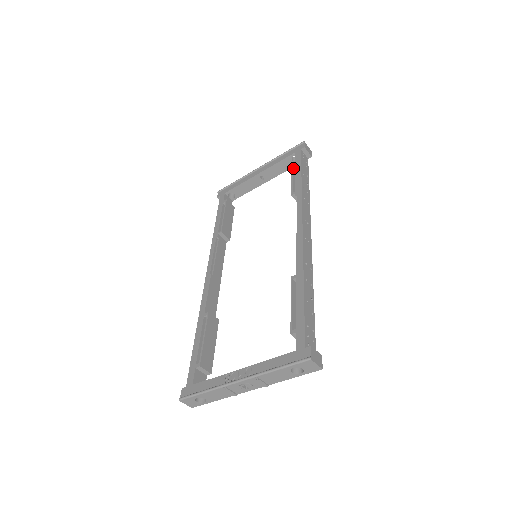
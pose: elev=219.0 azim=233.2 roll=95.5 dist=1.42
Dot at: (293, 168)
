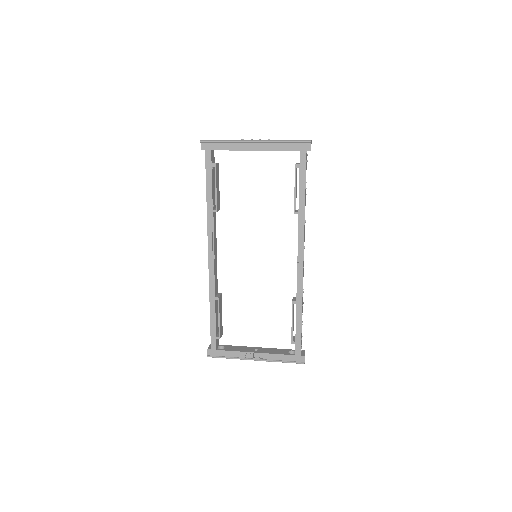
Dot at: (296, 173)
